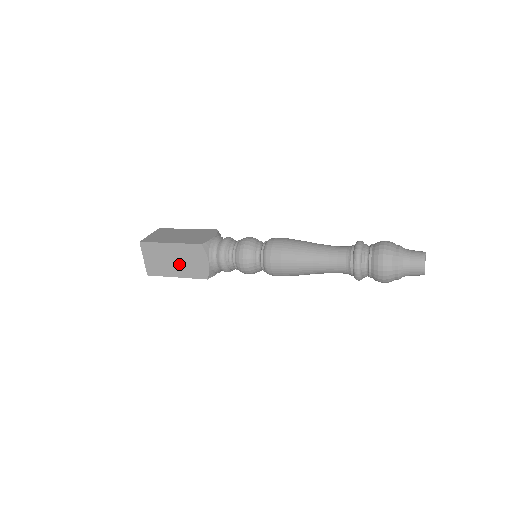
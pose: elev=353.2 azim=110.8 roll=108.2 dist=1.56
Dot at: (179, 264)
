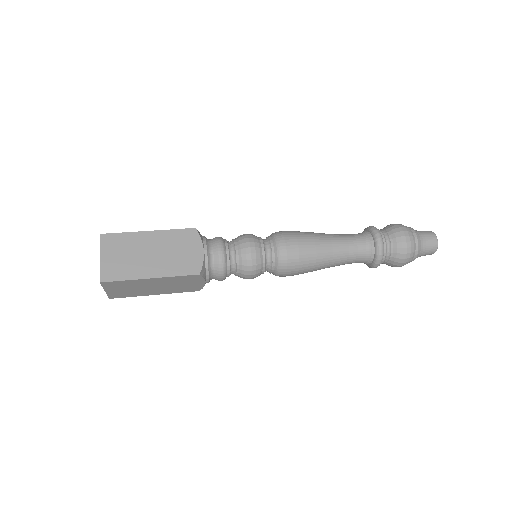
Dot at: (161, 288)
